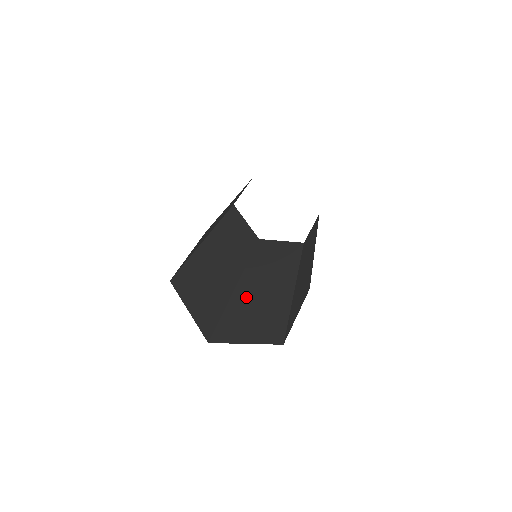
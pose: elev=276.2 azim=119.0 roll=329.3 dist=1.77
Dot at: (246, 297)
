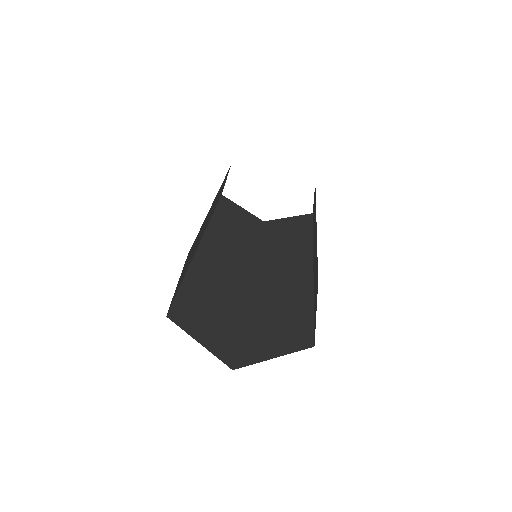
Dot at: (263, 299)
